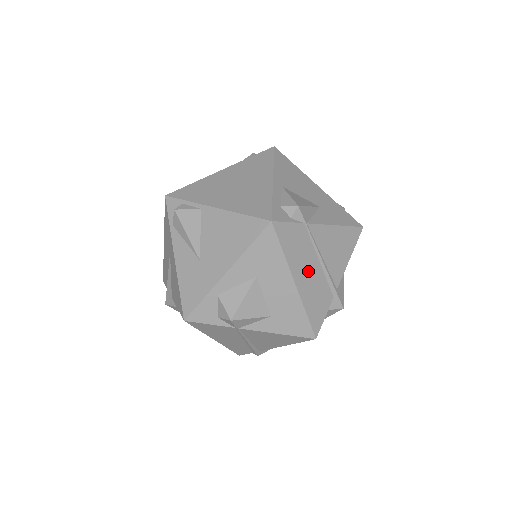
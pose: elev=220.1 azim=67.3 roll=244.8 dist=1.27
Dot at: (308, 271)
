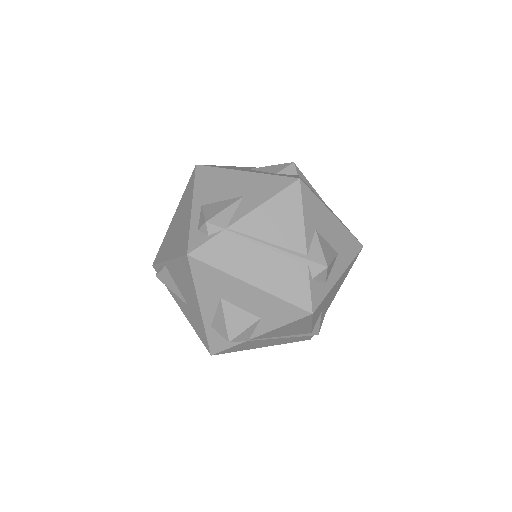
Dot at: (258, 265)
